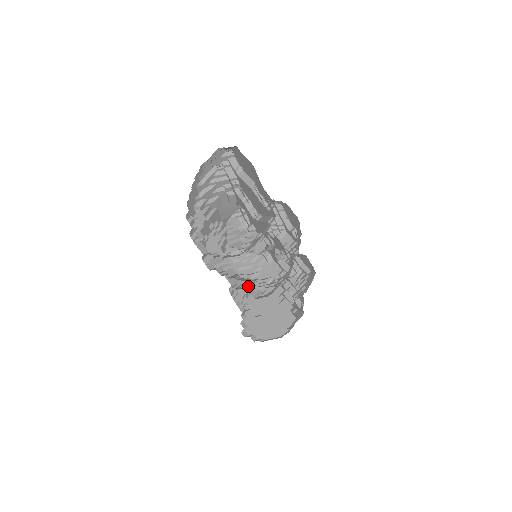
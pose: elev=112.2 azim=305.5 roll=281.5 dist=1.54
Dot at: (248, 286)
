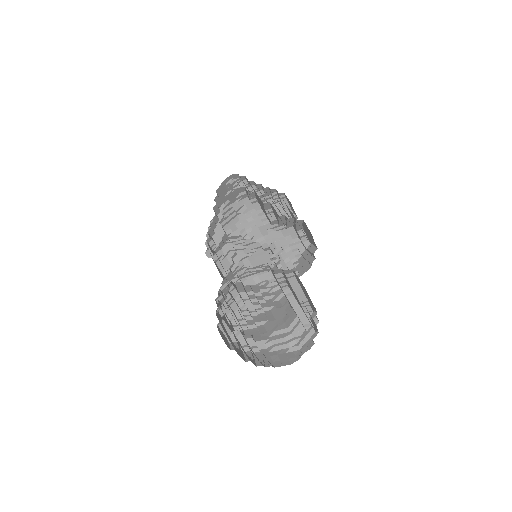
Dot at: occluded
